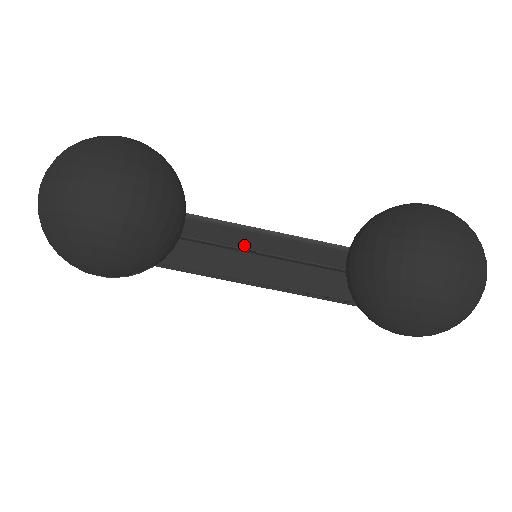
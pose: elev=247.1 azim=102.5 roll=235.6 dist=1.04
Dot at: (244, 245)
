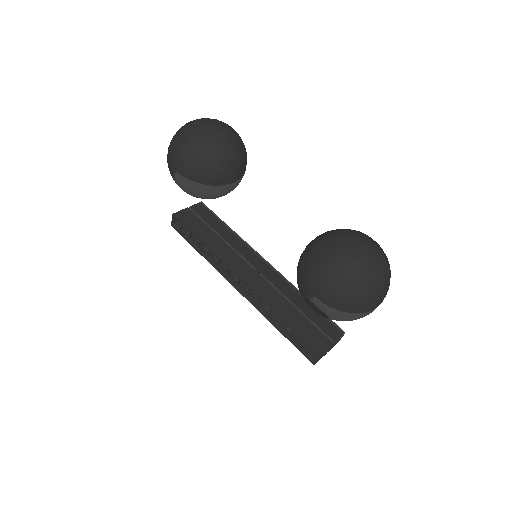
Dot at: (253, 263)
